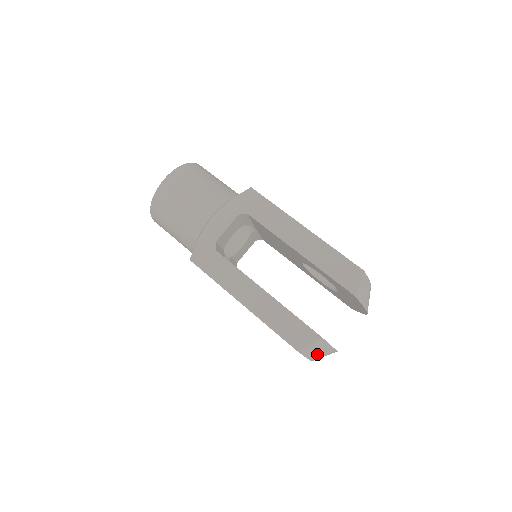
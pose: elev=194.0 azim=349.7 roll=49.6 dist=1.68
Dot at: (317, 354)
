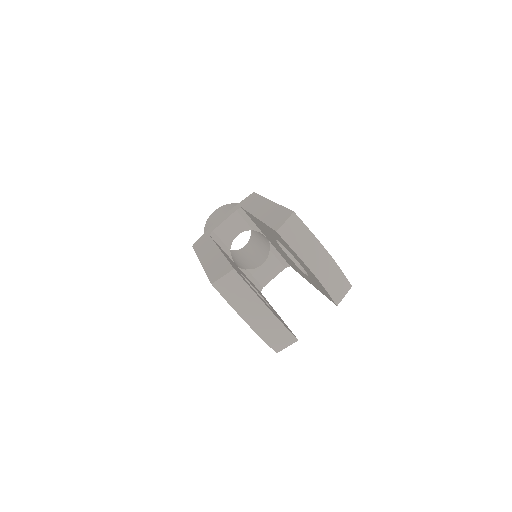
Dot at: (240, 301)
